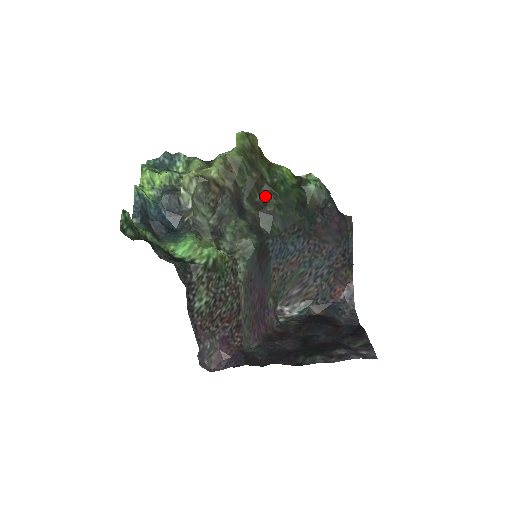
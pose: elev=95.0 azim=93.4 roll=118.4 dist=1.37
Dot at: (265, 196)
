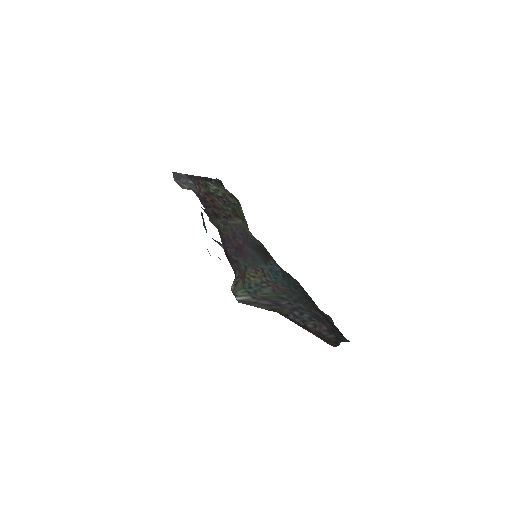
Dot at: occluded
